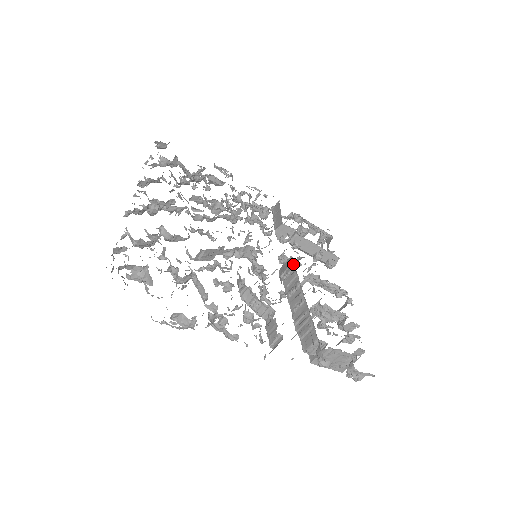
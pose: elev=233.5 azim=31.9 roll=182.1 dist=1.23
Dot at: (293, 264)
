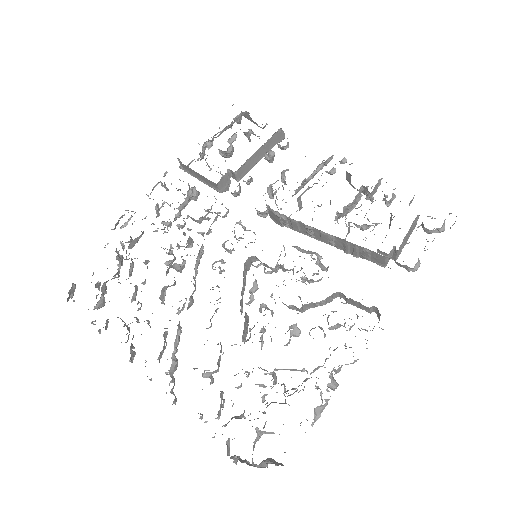
Dot at: (280, 215)
